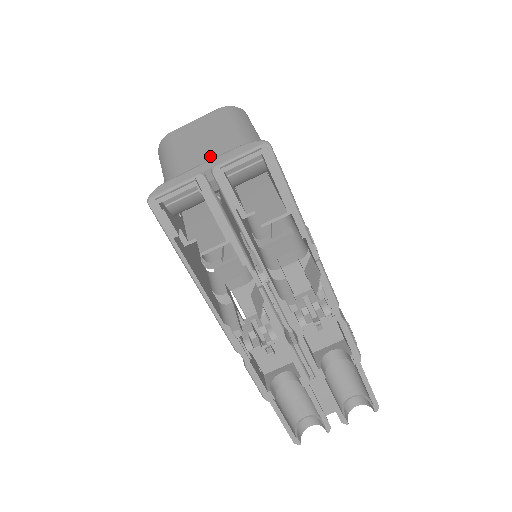
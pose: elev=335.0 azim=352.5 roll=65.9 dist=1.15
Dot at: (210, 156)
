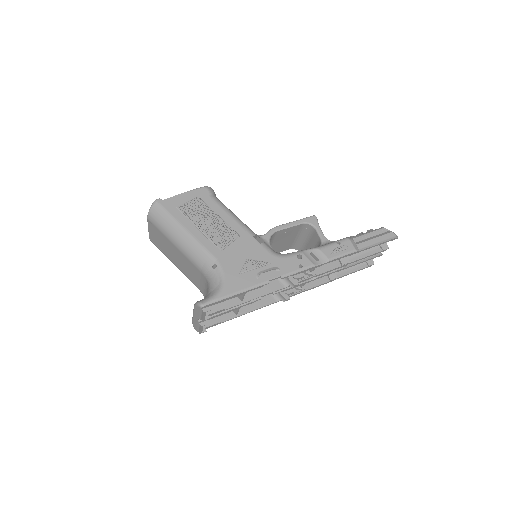
Dot at: (182, 263)
